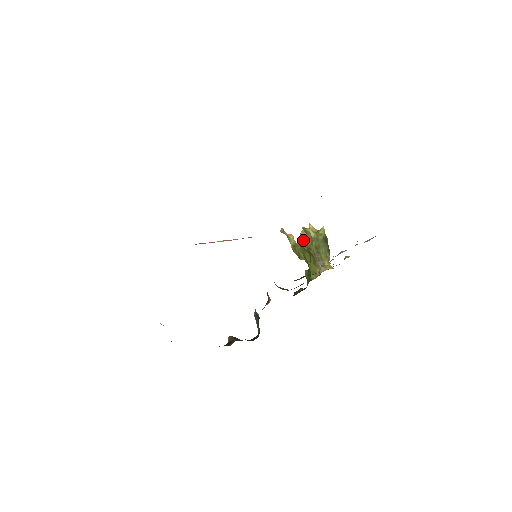
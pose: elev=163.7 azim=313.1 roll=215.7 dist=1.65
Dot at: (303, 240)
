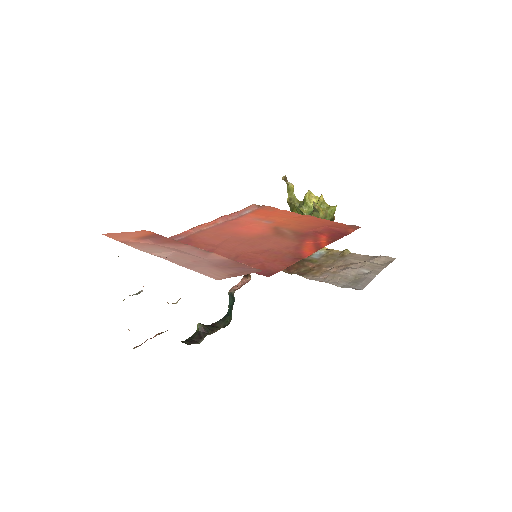
Dot at: (306, 205)
